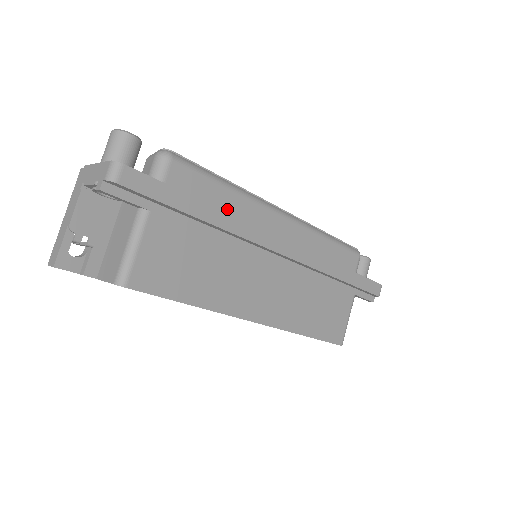
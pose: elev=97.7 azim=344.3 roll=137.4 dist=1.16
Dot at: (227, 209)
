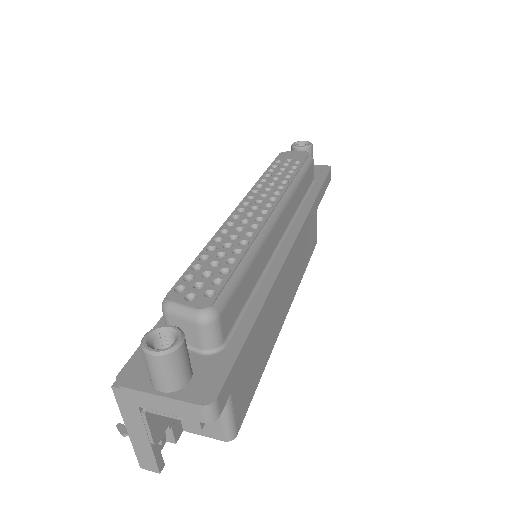
Dot at: (255, 279)
